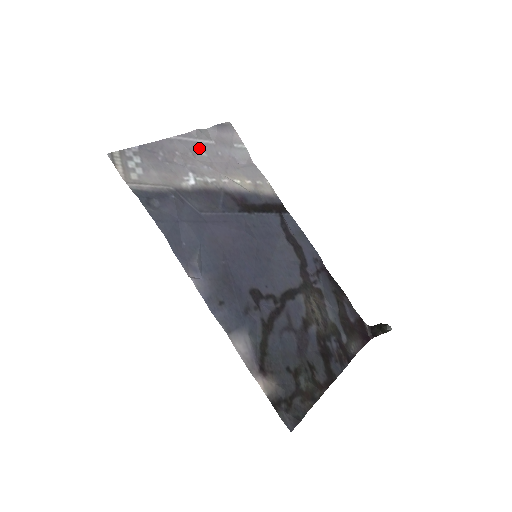
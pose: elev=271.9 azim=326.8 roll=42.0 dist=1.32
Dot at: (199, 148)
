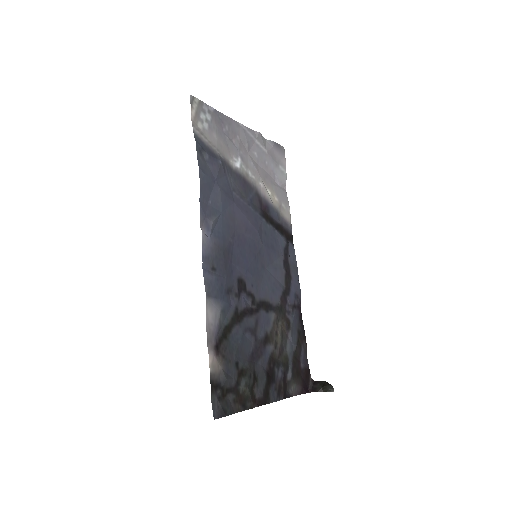
Dot at: (255, 147)
